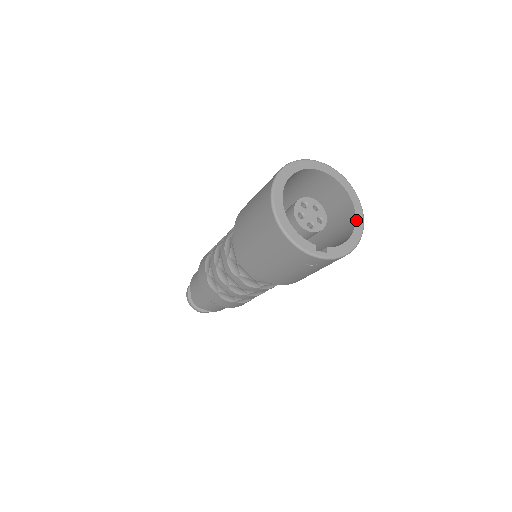
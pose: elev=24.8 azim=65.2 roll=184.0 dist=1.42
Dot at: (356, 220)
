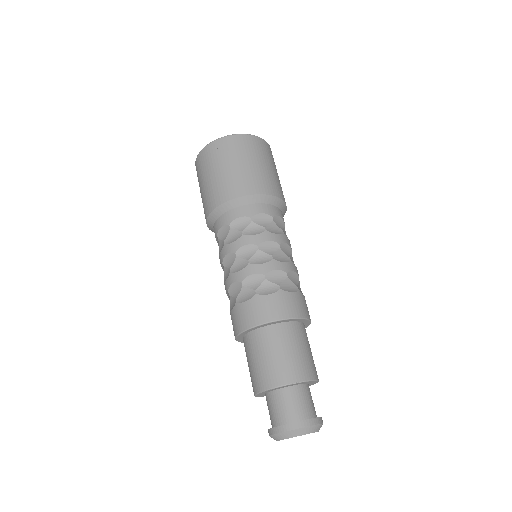
Dot at: occluded
